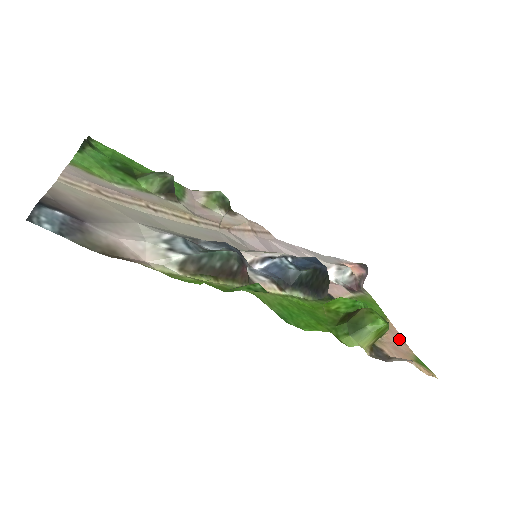
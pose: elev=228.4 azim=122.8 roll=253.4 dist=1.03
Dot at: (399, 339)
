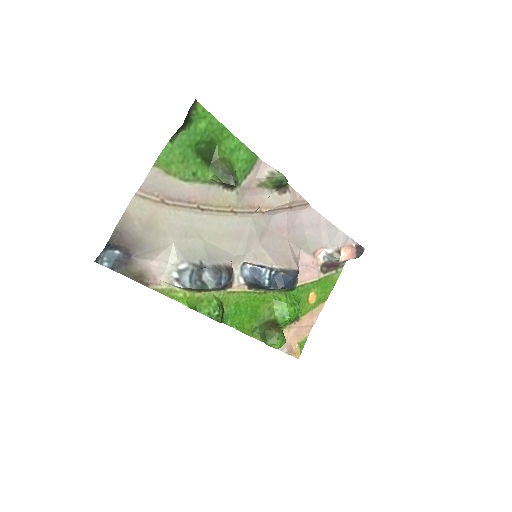
Dot at: (311, 322)
